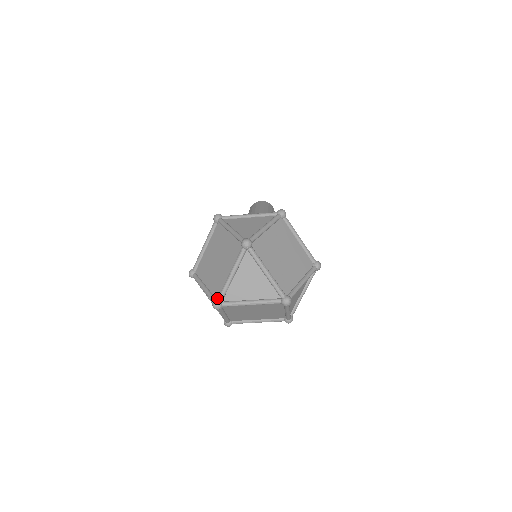
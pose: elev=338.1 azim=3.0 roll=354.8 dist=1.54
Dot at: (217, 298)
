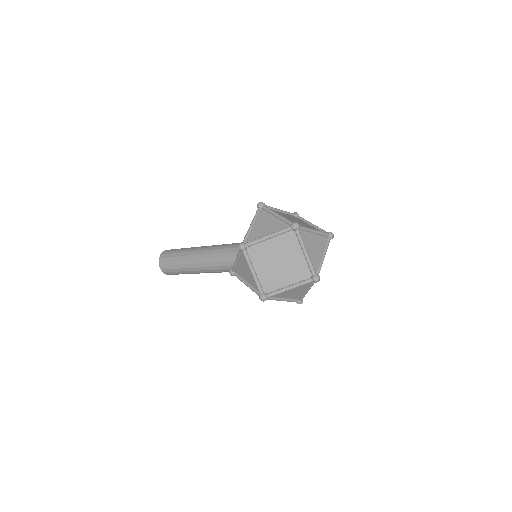
Dot at: (313, 275)
